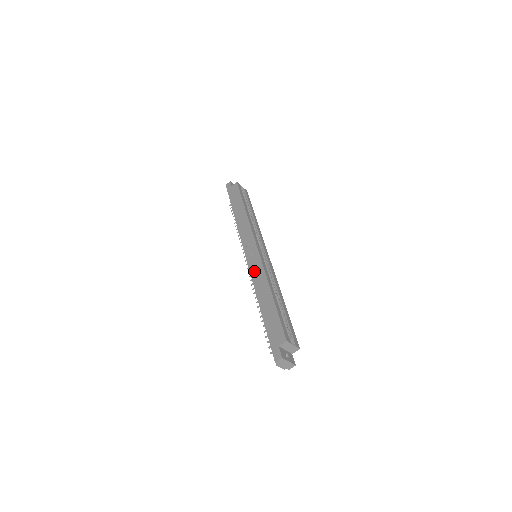
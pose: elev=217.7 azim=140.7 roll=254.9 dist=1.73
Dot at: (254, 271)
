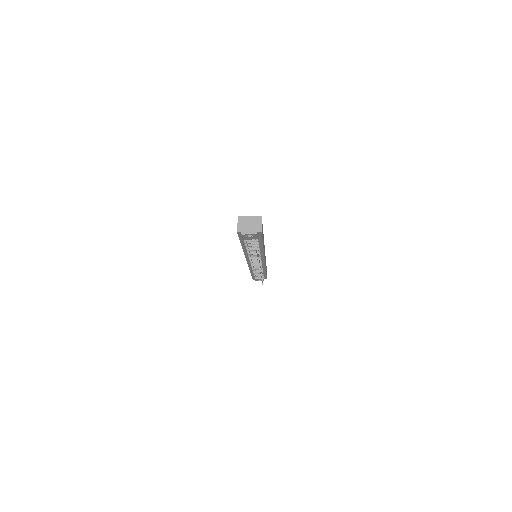
Dot at: occluded
